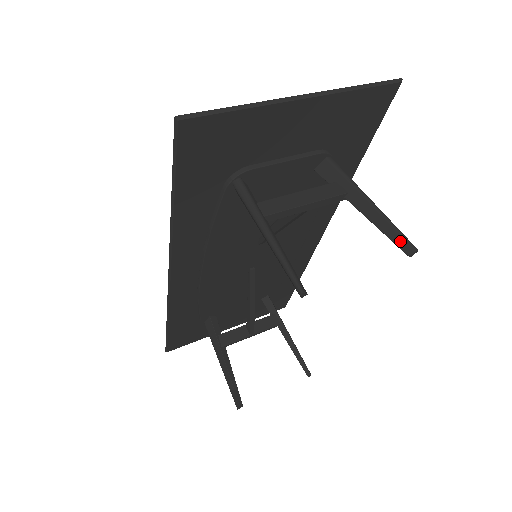
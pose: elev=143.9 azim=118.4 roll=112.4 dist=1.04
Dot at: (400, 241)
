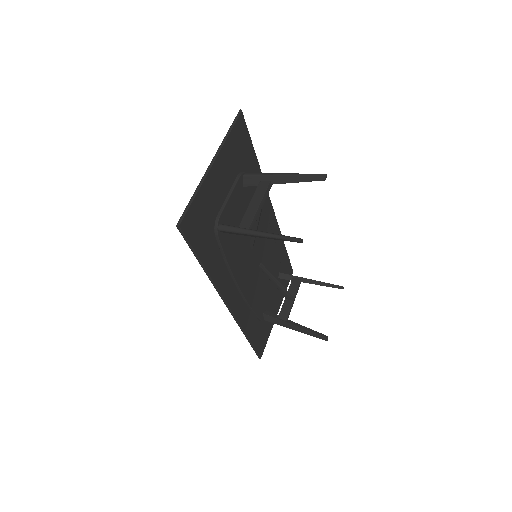
Dot at: (315, 178)
